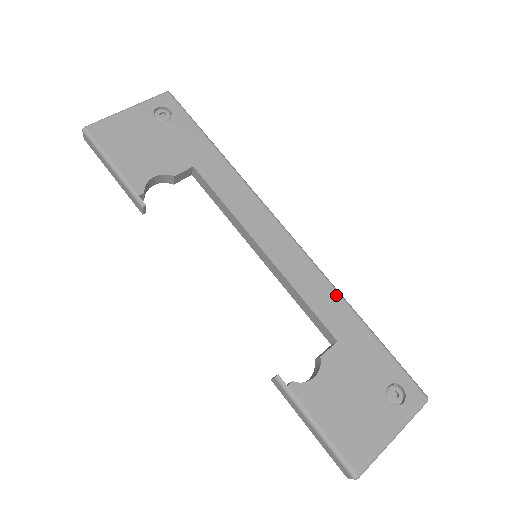
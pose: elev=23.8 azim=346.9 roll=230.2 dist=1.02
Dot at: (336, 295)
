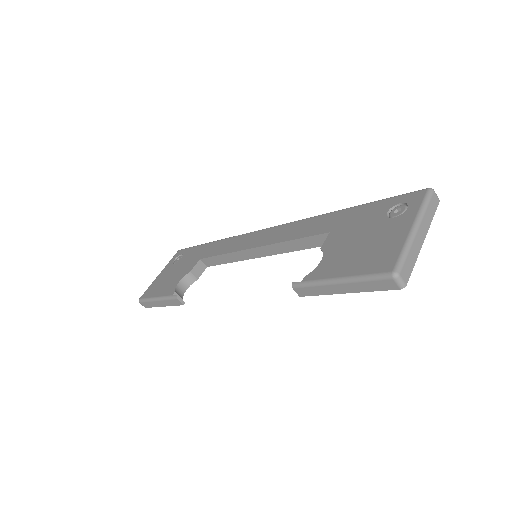
Dot at: (316, 218)
